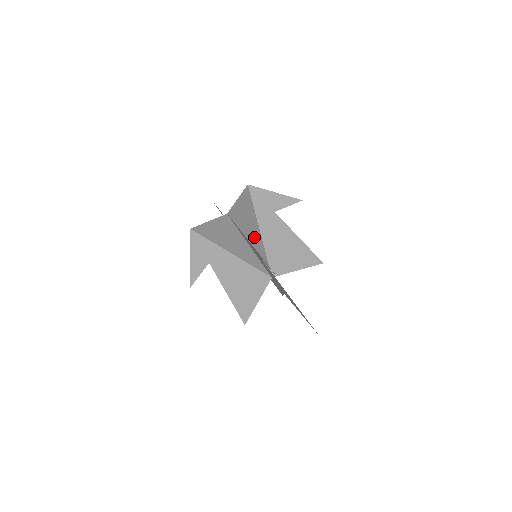
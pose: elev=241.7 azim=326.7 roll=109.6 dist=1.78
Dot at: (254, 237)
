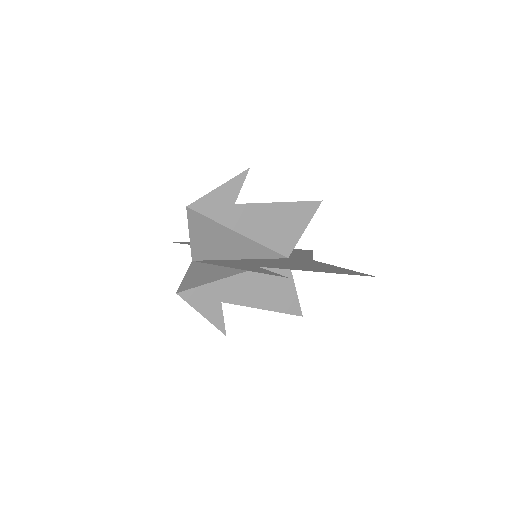
Dot at: (238, 246)
